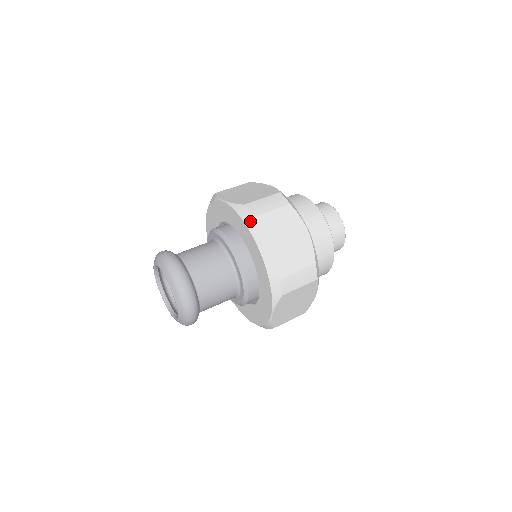
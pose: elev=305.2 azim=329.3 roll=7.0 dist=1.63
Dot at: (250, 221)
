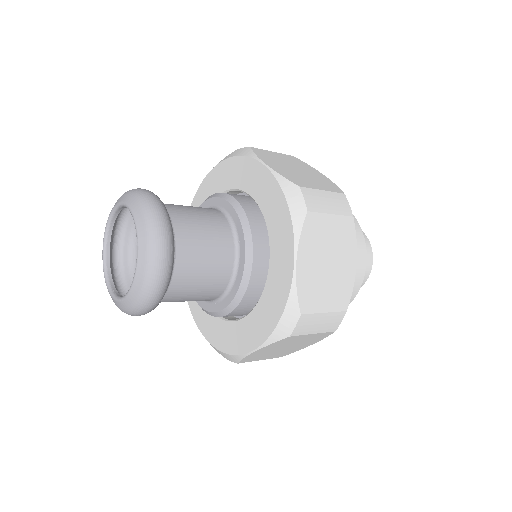
Dot at: (246, 150)
